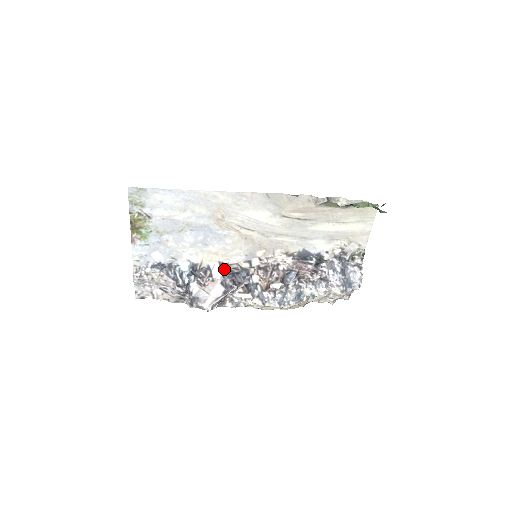
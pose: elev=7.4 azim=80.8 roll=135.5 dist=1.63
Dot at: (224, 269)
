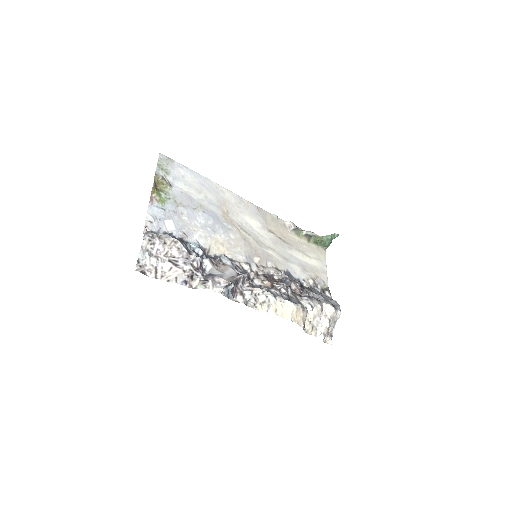
Dot at: occluded
